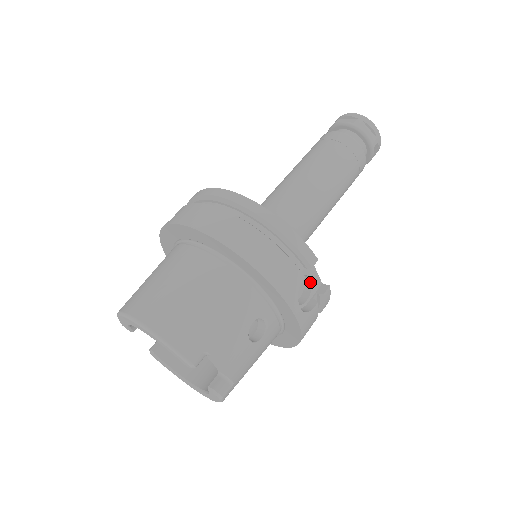
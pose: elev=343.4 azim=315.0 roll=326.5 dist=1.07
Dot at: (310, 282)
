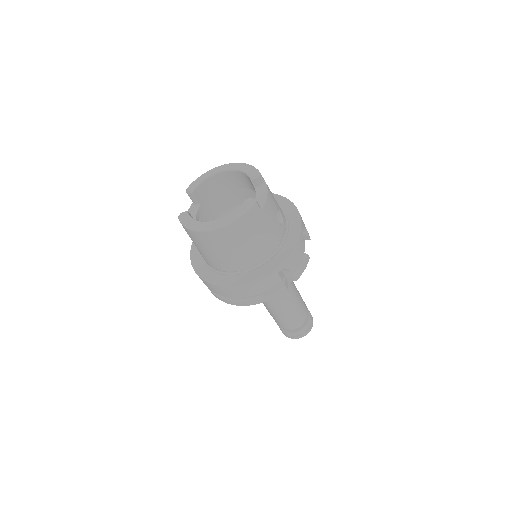
Dot at: occluded
